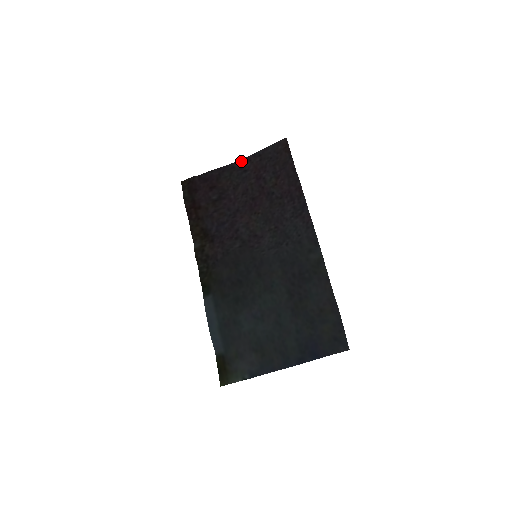
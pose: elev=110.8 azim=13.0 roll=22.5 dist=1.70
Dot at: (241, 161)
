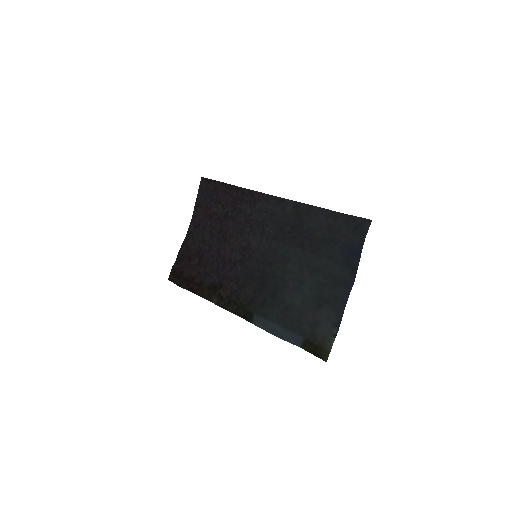
Dot at: (191, 223)
